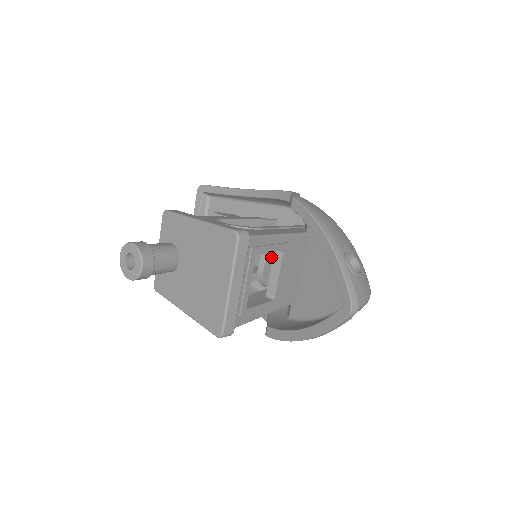
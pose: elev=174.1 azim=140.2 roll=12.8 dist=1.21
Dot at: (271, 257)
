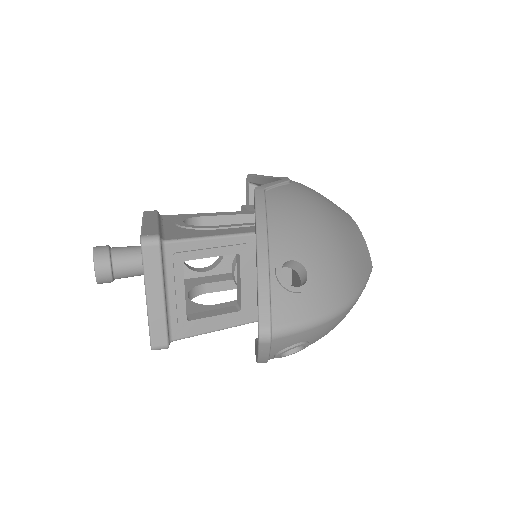
Dot at: occluded
